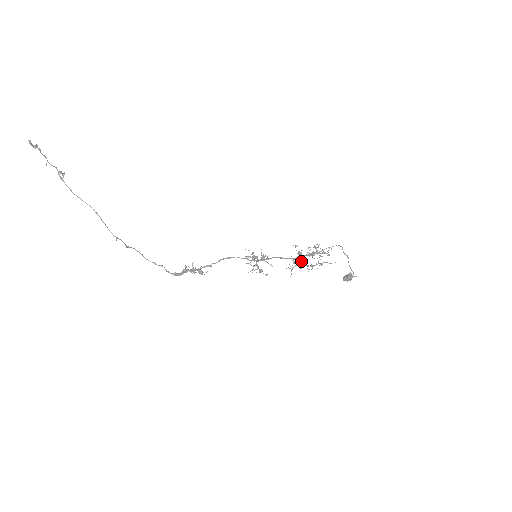
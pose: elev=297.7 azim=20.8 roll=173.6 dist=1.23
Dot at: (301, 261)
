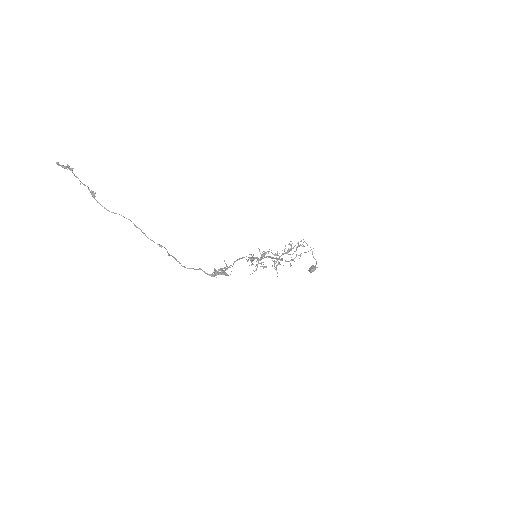
Dot at: (281, 259)
